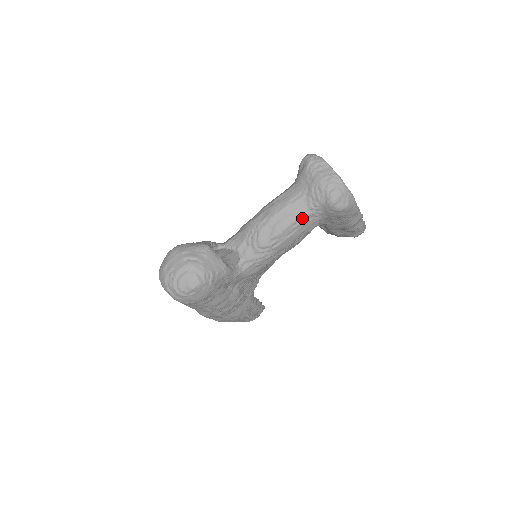
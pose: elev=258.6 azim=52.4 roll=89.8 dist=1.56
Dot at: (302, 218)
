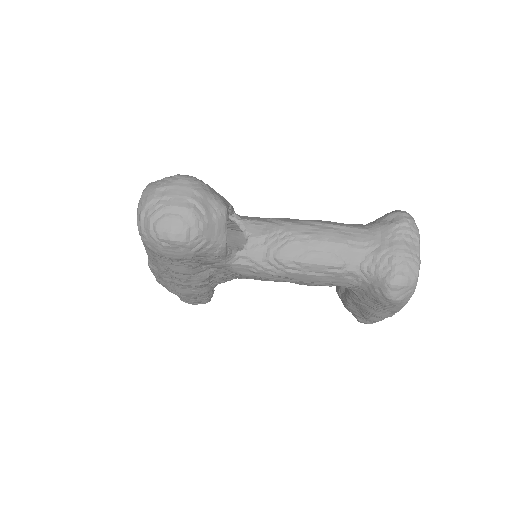
Dot at: (344, 269)
